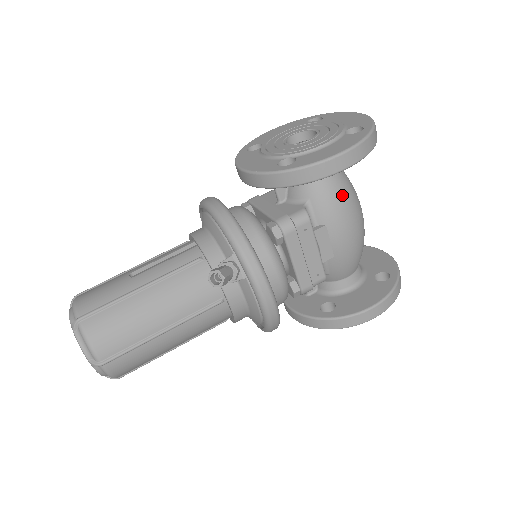
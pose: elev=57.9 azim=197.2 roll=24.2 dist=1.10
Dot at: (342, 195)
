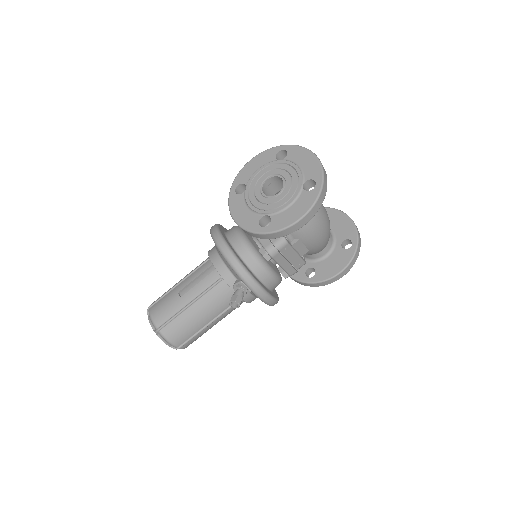
Dot at: occluded
